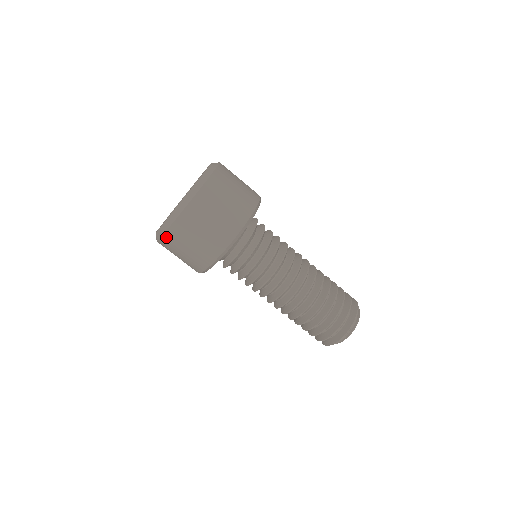
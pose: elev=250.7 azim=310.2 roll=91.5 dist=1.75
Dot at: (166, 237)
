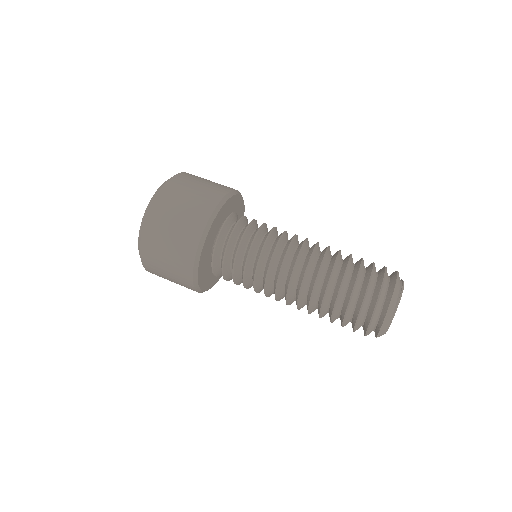
Dot at: (164, 191)
